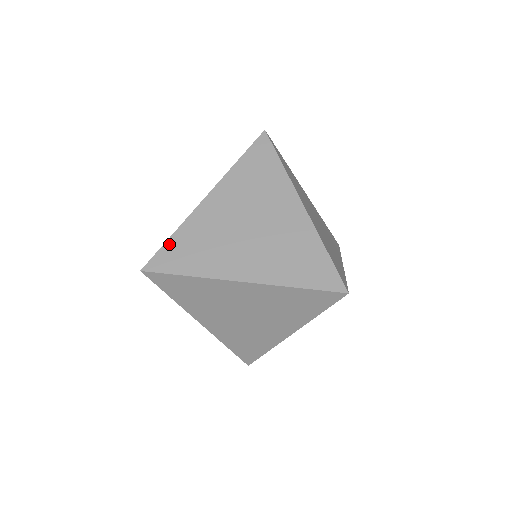
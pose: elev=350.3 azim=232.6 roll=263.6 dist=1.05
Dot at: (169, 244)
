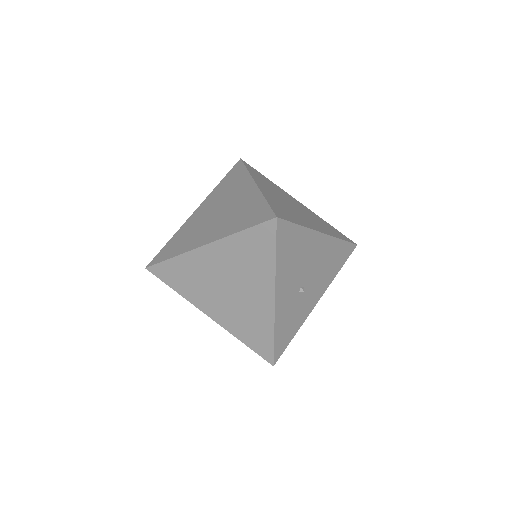
Dot at: (166, 246)
